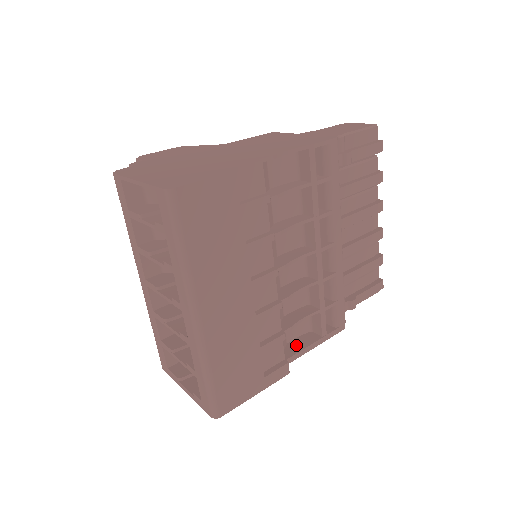
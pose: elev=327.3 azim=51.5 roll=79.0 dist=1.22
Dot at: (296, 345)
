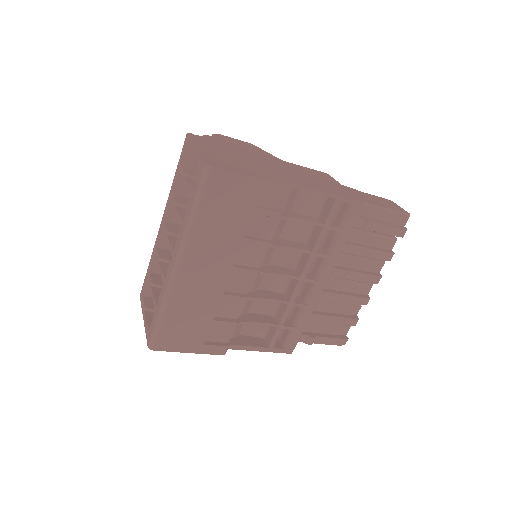
Dot at: (245, 340)
